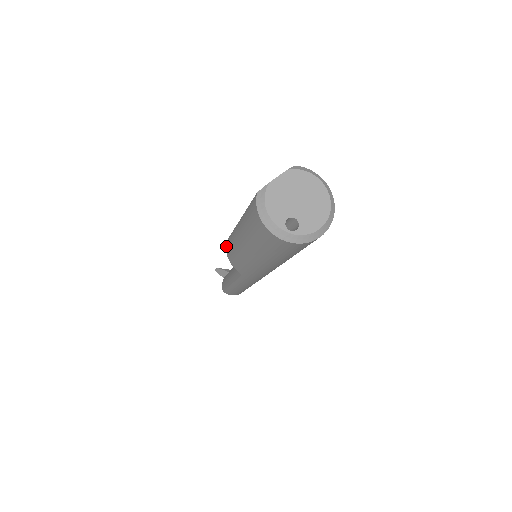
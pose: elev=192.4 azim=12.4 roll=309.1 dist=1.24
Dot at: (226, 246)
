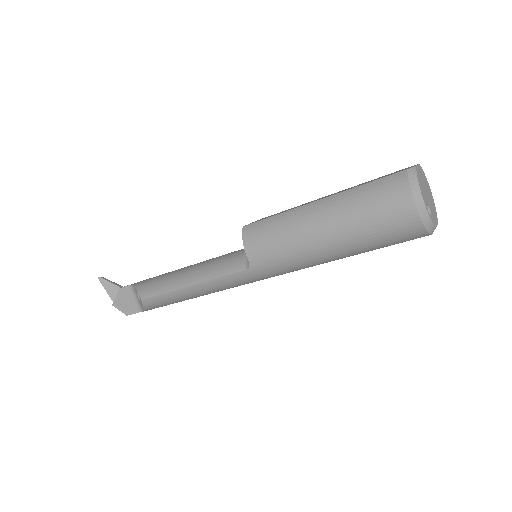
Dot at: (246, 231)
